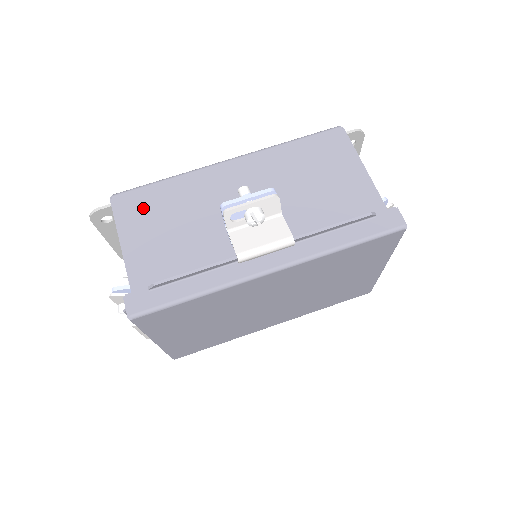
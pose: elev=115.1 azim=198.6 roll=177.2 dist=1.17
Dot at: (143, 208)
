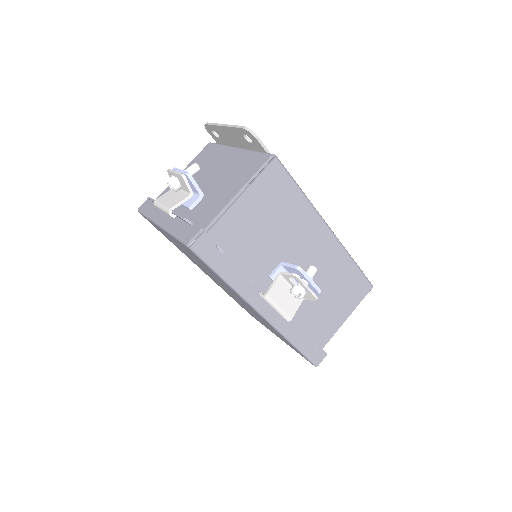
Dot at: (274, 191)
